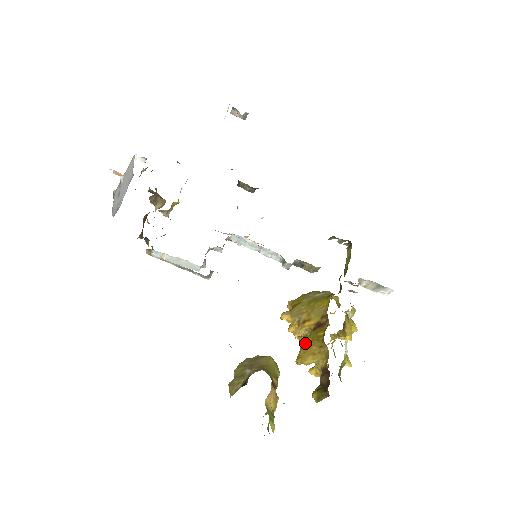
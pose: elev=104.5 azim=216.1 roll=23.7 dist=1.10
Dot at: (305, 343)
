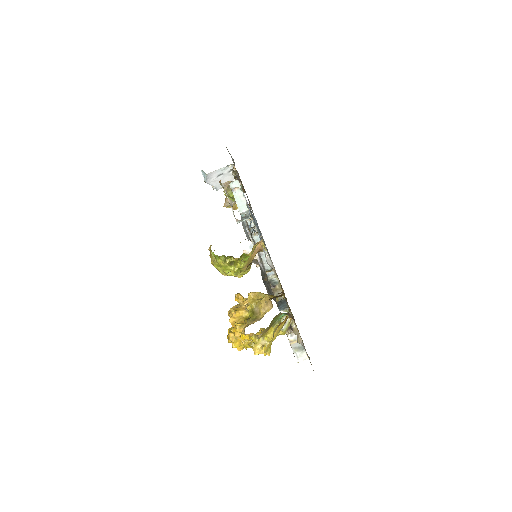
Dot at: occluded
